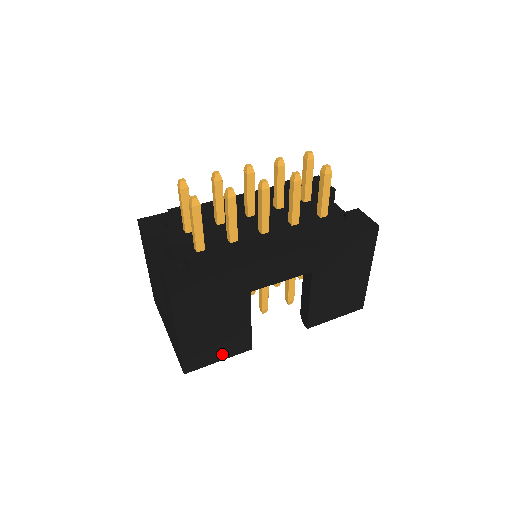
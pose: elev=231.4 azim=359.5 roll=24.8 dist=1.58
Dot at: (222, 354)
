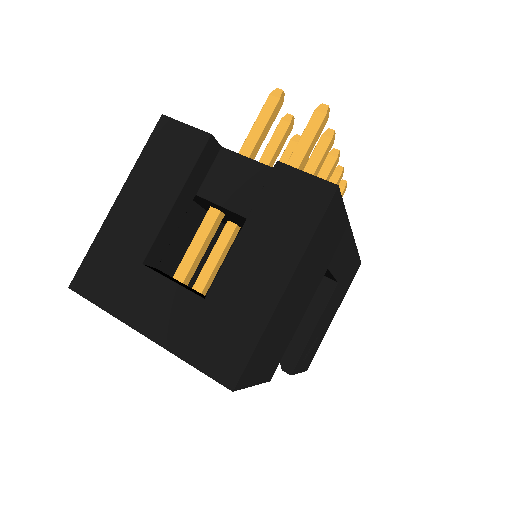
Dot at: (263, 370)
